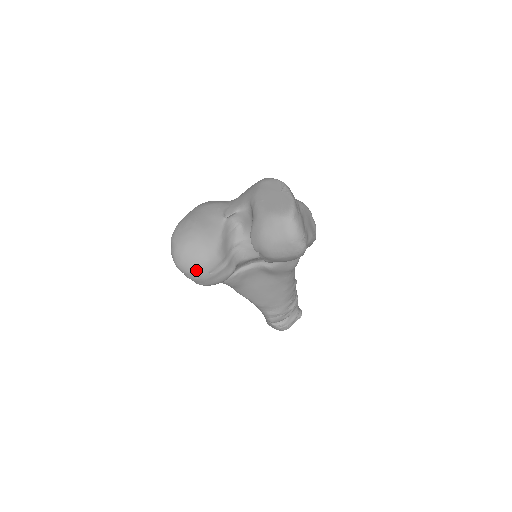
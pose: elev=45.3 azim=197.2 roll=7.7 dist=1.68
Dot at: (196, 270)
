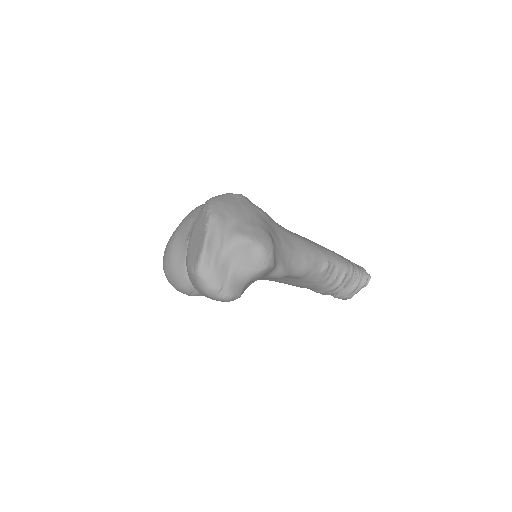
Dot at: (180, 291)
